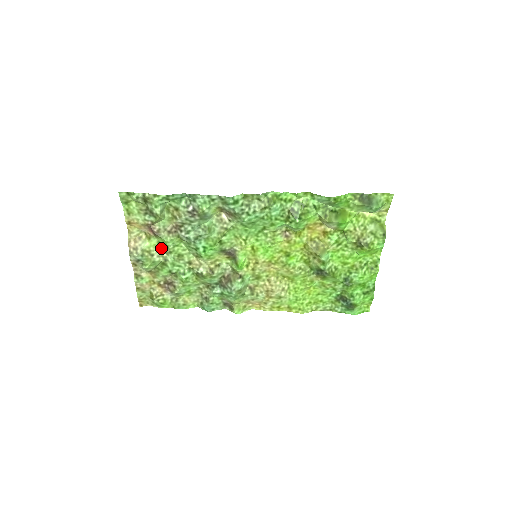
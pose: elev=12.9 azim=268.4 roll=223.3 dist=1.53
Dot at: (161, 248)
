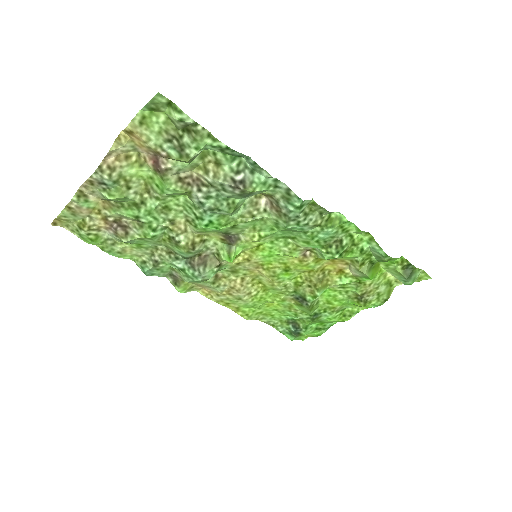
Dot at: (147, 185)
